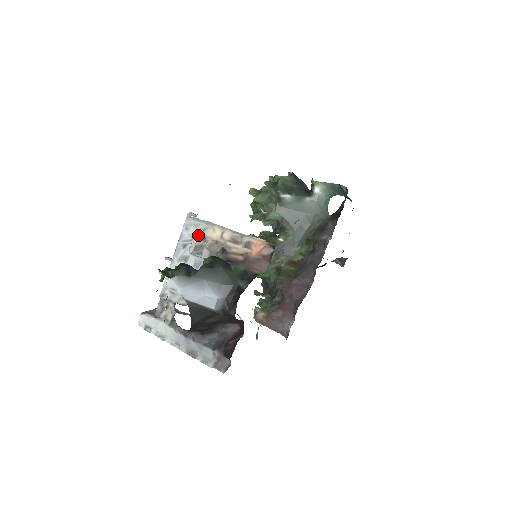
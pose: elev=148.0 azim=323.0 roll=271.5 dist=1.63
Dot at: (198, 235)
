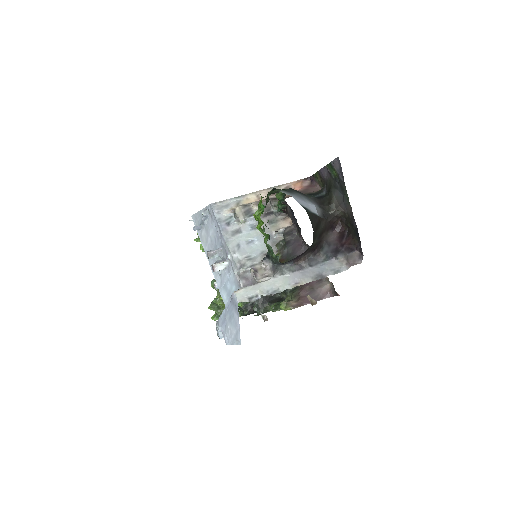
Dot at: (236, 208)
